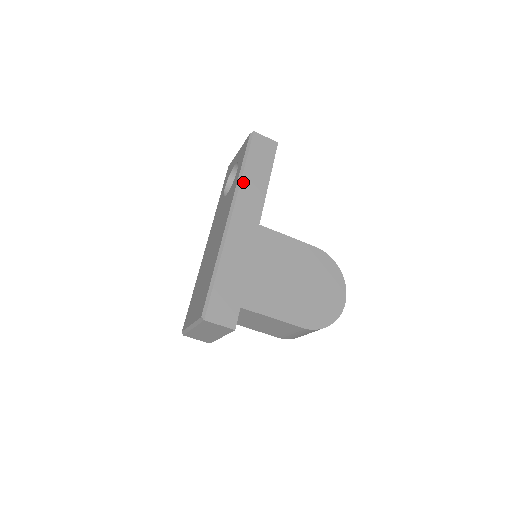
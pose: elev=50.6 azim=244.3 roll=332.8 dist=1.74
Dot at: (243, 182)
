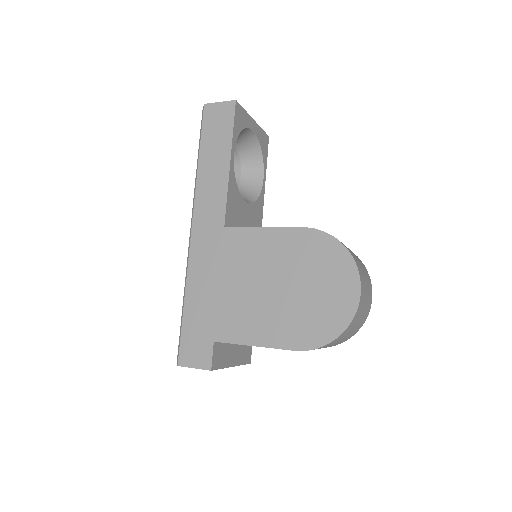
Dot at: (199, 180)
